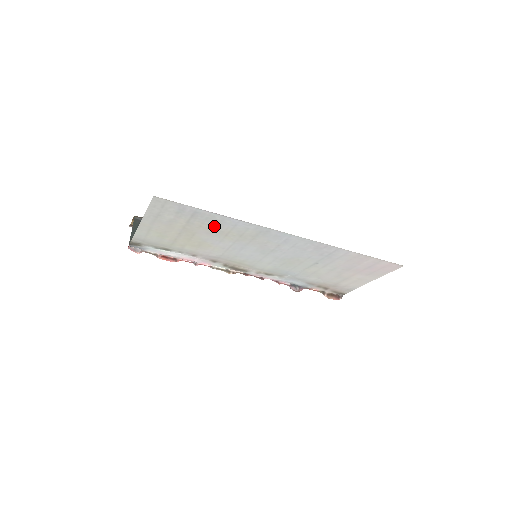
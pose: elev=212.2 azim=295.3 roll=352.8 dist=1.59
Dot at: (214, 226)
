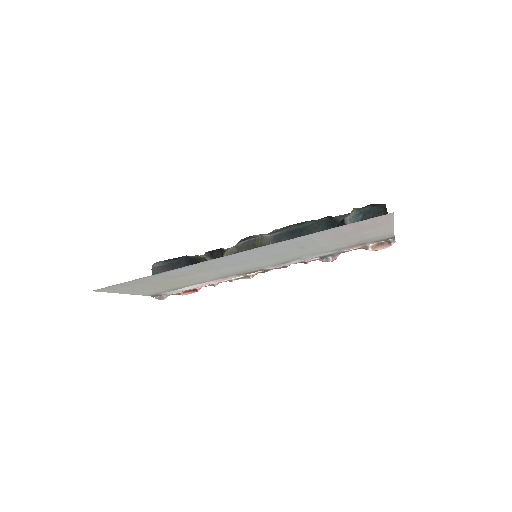
Dot at: (165, 277)
